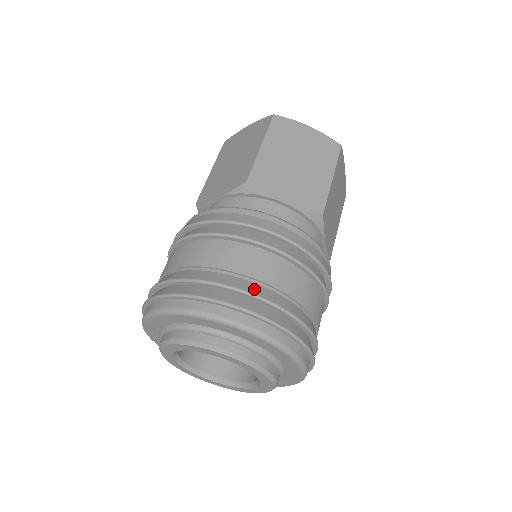
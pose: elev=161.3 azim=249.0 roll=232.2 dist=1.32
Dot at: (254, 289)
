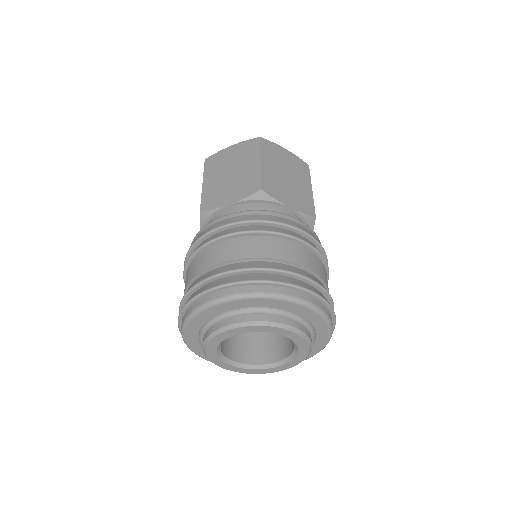
Dot at: (302, 272)
